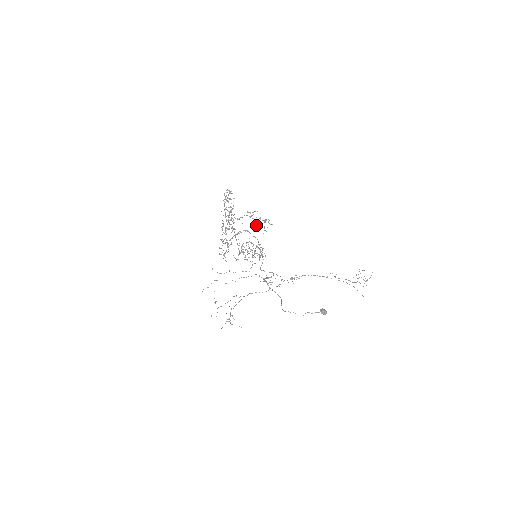
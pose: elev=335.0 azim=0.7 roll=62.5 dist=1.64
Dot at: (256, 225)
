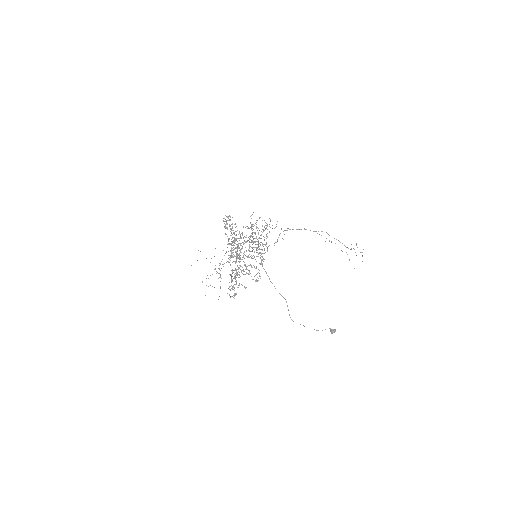
Dot at: occluded
